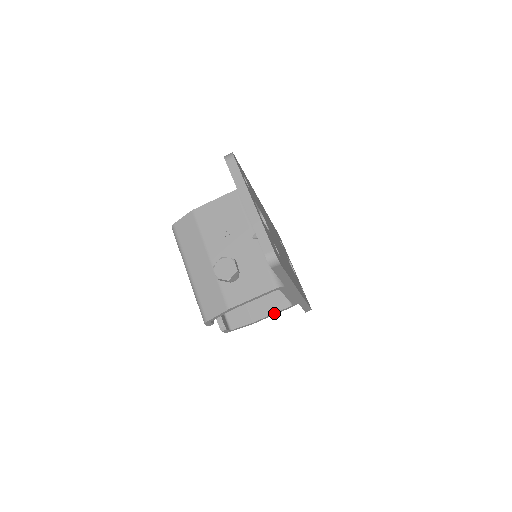
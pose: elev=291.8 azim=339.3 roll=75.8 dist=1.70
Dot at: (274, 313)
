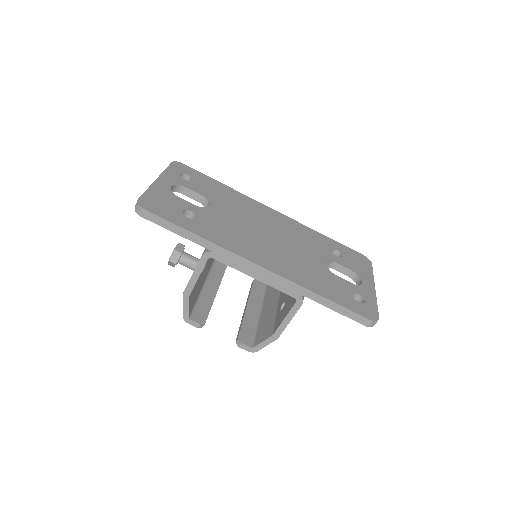
Dot at: (286, 317)
